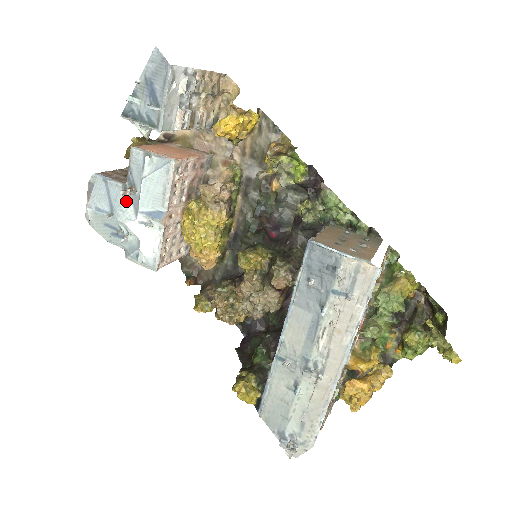
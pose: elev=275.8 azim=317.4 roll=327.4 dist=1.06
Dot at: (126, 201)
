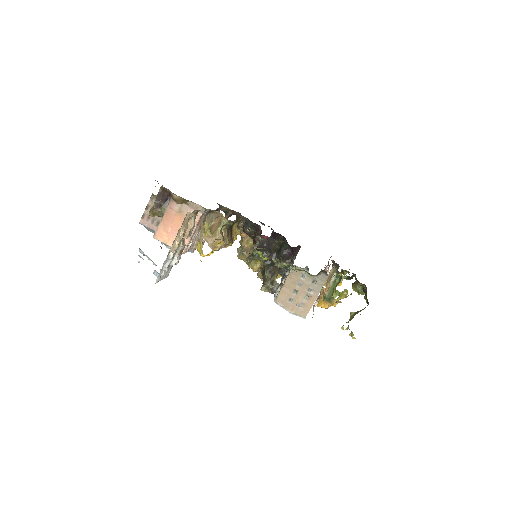
Dot at: occluded
